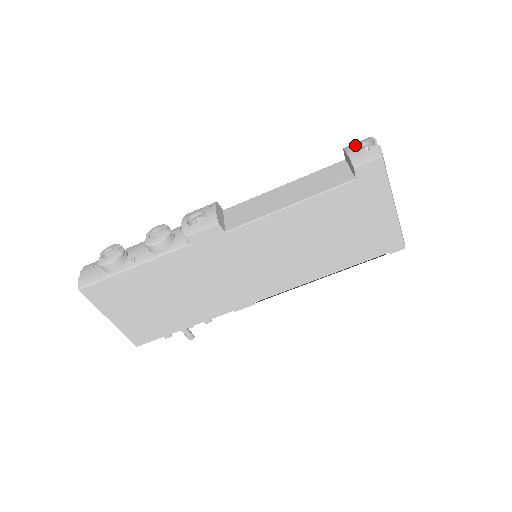
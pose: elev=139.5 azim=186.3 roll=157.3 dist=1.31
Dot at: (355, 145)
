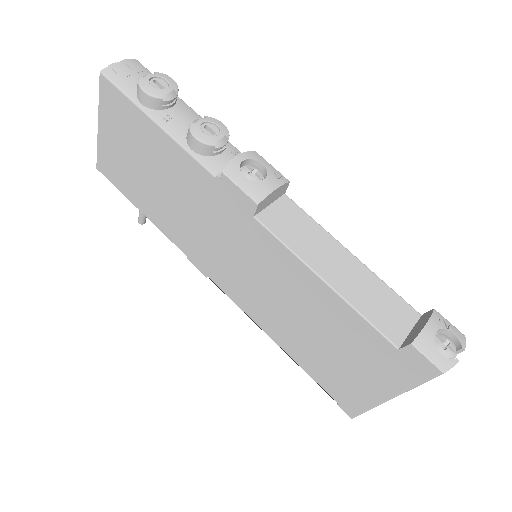
Dot at: (445, 324)
